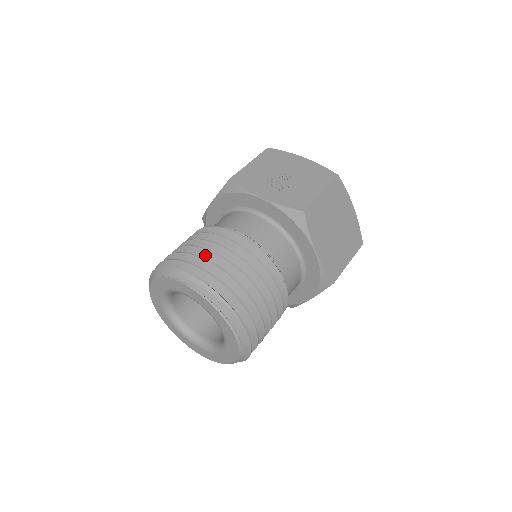
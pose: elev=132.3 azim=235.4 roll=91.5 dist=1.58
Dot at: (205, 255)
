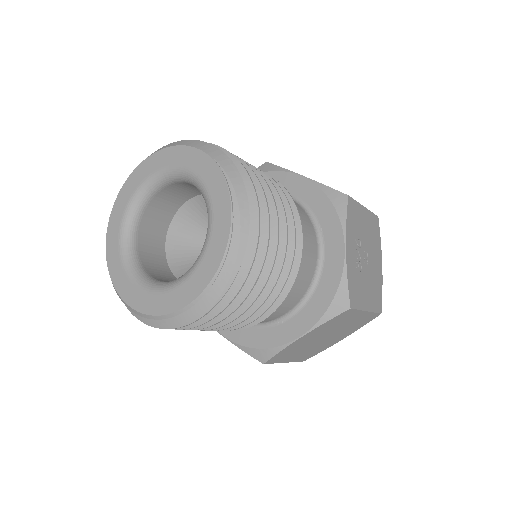
Dot at: occluded
